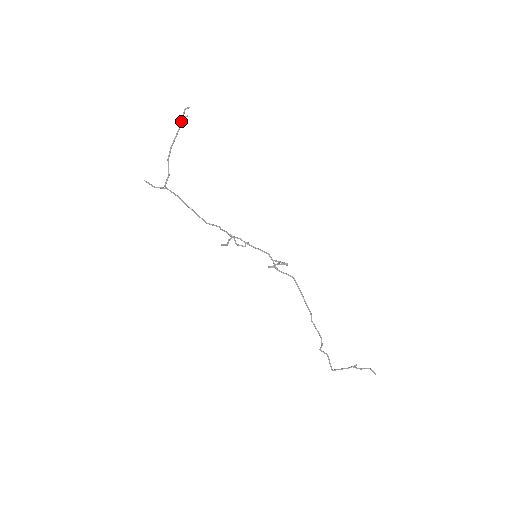
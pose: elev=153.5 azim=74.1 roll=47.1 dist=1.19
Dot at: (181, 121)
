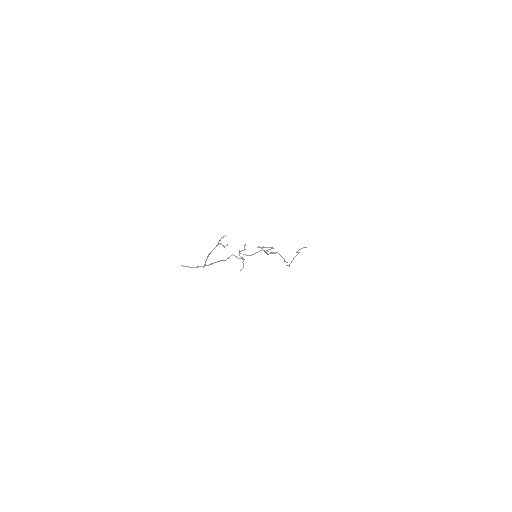
Dot at: occluded
